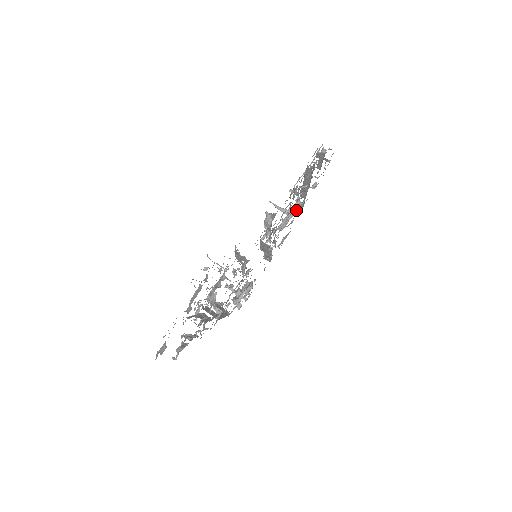
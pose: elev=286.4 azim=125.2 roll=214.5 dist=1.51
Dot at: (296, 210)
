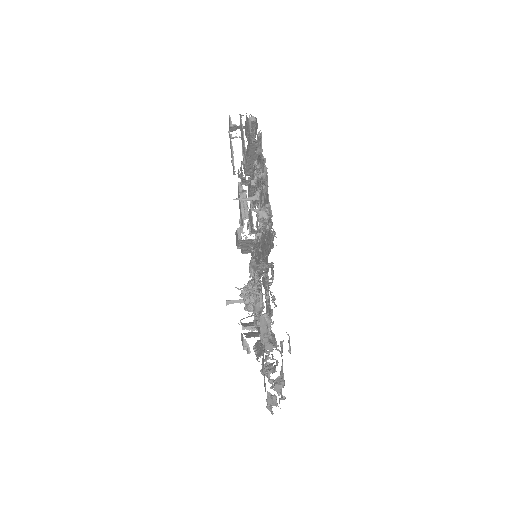
Dot at: (252, 191)
